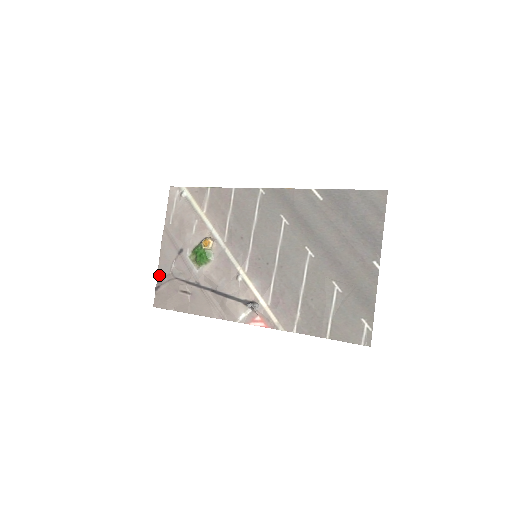
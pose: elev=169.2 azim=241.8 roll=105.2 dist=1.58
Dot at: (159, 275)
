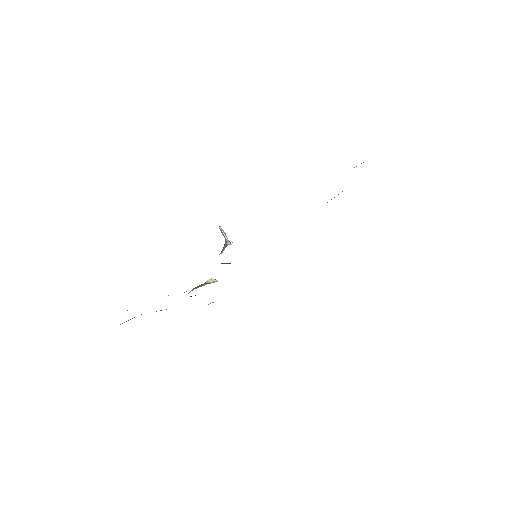
Dot at: occluded
